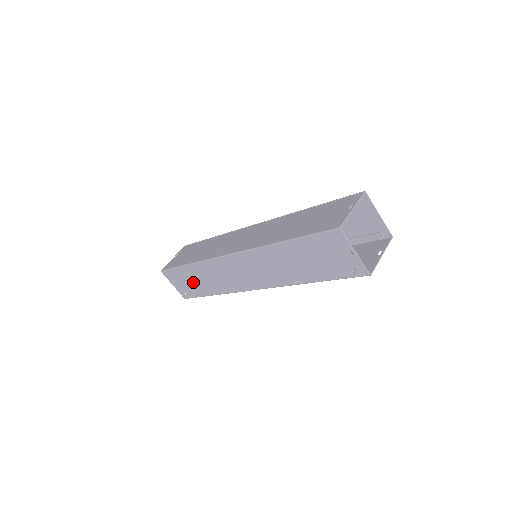
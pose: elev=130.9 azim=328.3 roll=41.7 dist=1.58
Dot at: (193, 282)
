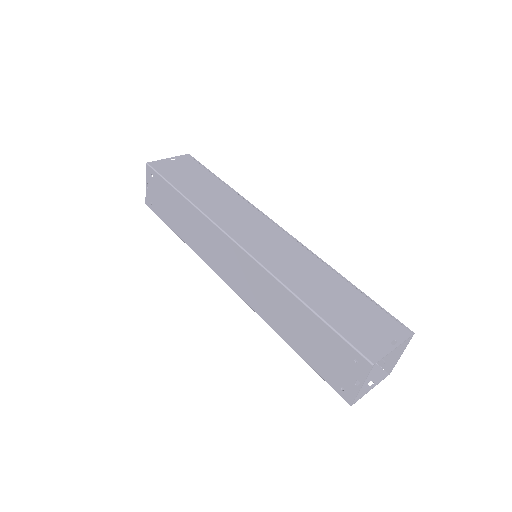
Dot at: (171, 209)
